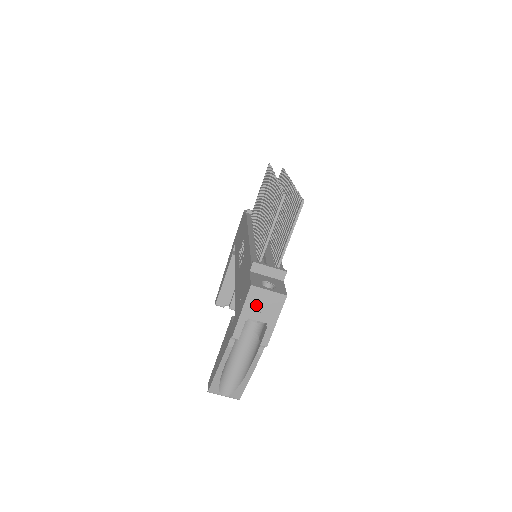
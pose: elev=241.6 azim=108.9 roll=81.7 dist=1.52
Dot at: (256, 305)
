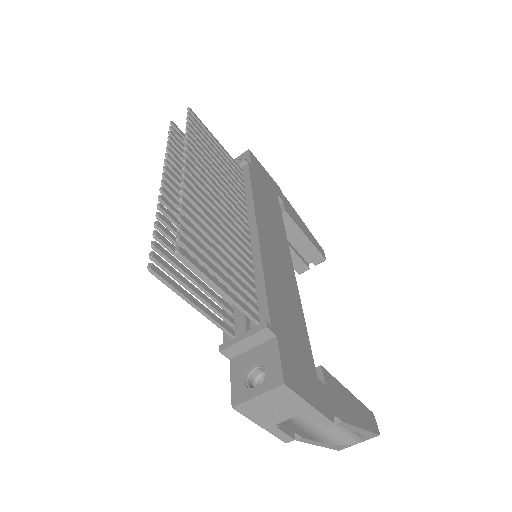
Dot at: (265, 413)
